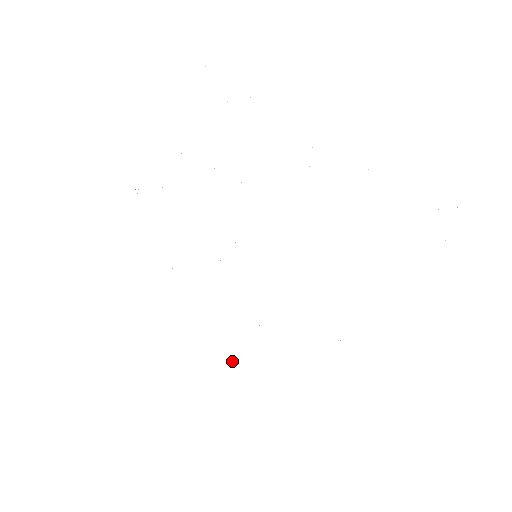
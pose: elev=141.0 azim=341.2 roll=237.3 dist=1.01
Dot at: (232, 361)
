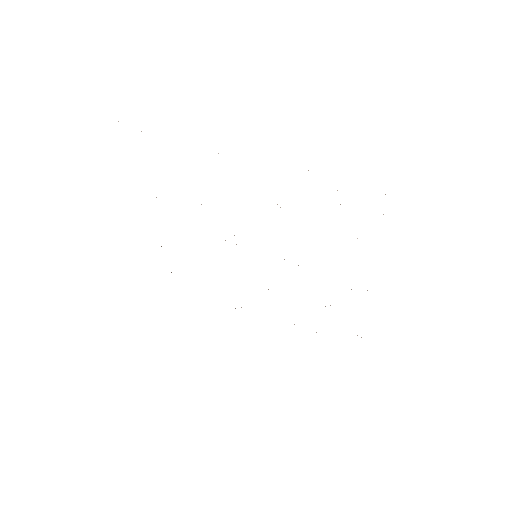
Dot at: occluded
